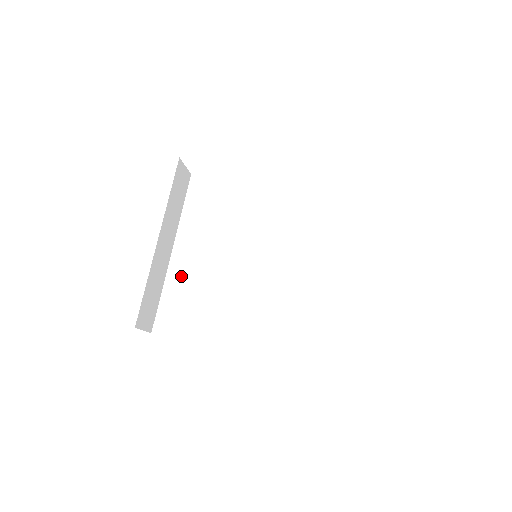
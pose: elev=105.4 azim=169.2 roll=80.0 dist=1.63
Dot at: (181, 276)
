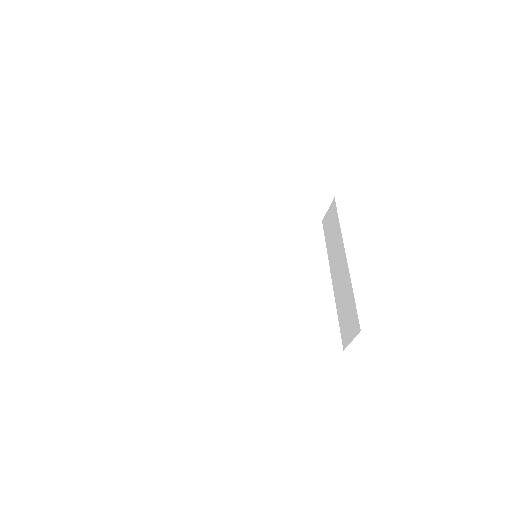
Dot at: (176, 277)
